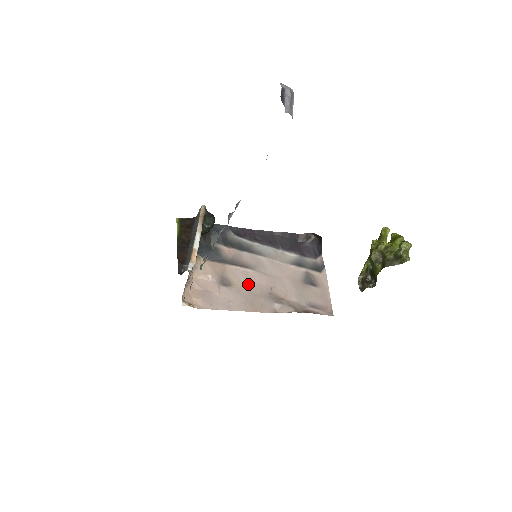
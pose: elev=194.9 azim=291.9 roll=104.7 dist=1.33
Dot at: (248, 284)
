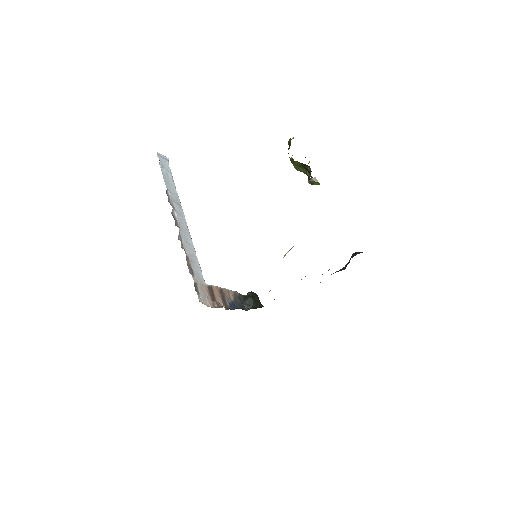
Dot at: occluded
